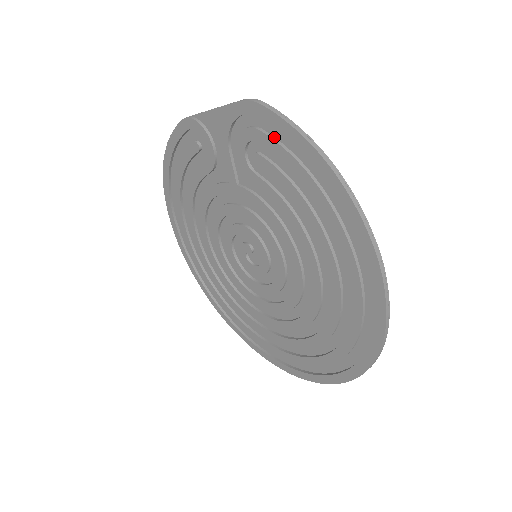
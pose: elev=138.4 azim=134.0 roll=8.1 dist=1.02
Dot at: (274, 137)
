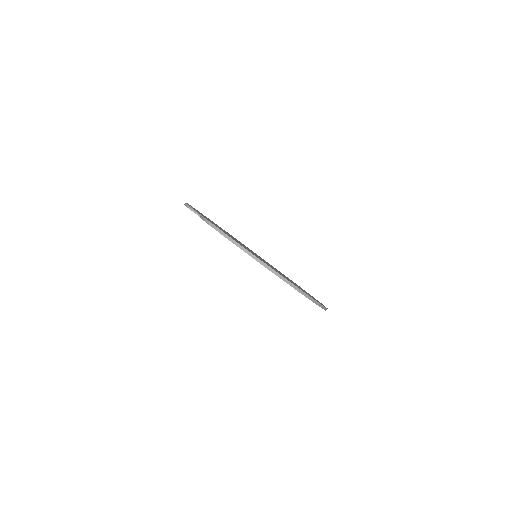
Dot at: occluded
